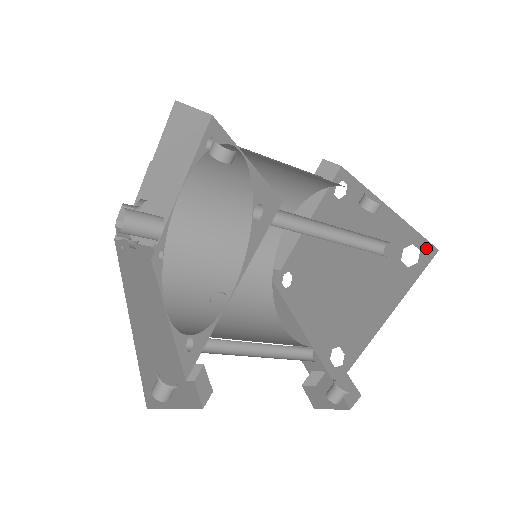
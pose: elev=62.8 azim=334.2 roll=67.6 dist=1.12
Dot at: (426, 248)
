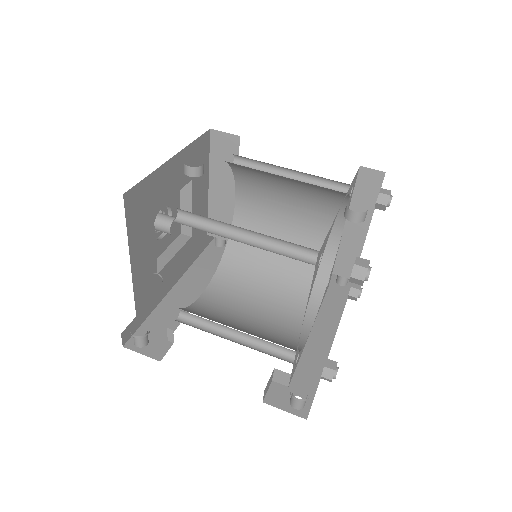
Dot at: occluded
